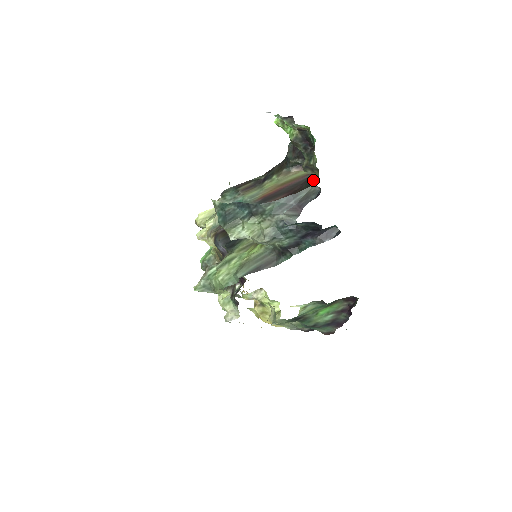
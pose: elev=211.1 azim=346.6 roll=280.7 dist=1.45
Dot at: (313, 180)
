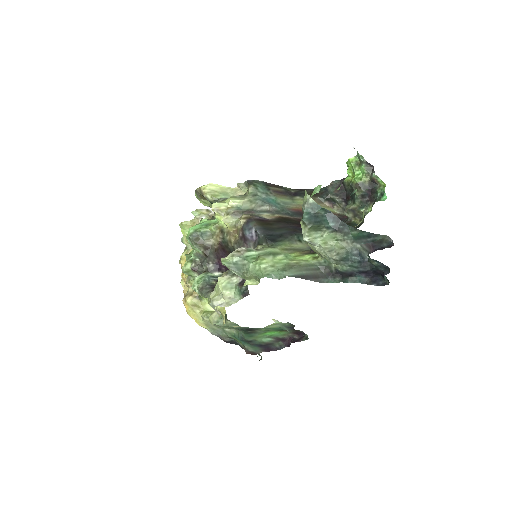
Dot at: (350, 224)
